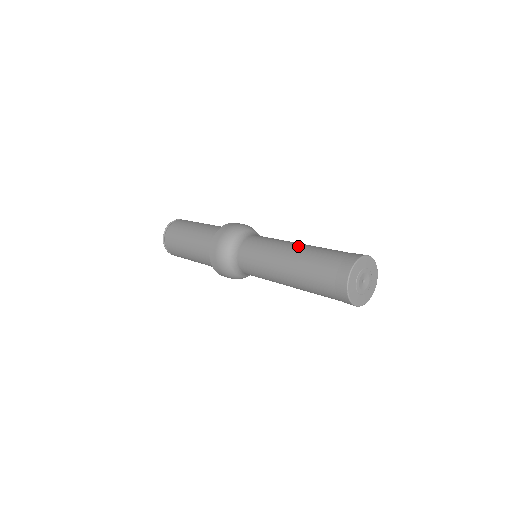
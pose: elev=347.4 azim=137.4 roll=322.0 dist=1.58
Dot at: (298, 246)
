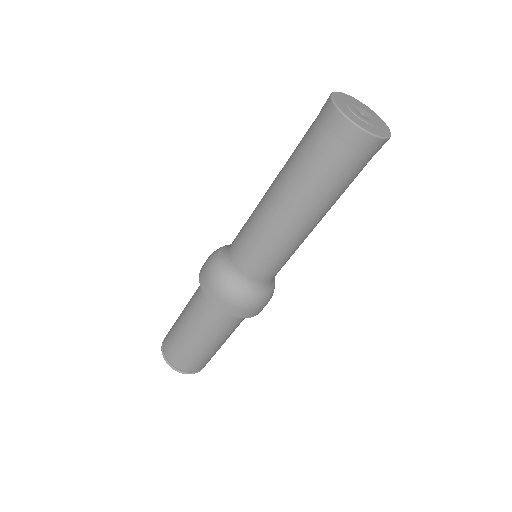
Dot at: occluded
